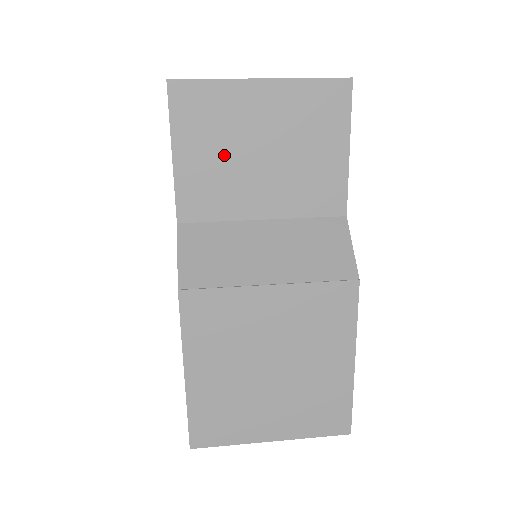
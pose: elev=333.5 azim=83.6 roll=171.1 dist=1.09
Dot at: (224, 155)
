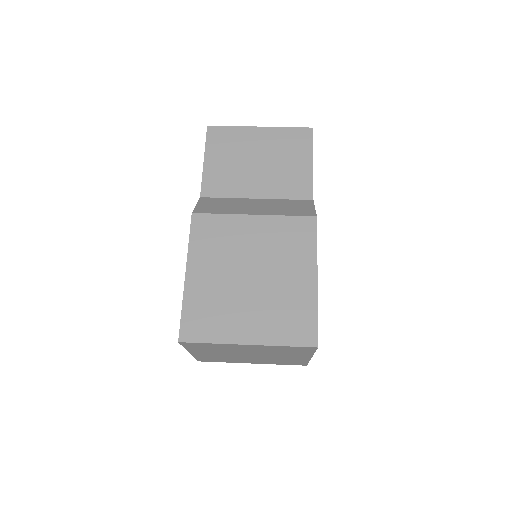
Dot at: (235, 162)
